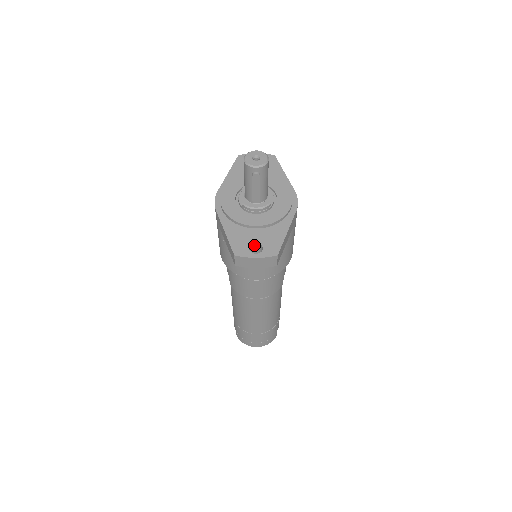
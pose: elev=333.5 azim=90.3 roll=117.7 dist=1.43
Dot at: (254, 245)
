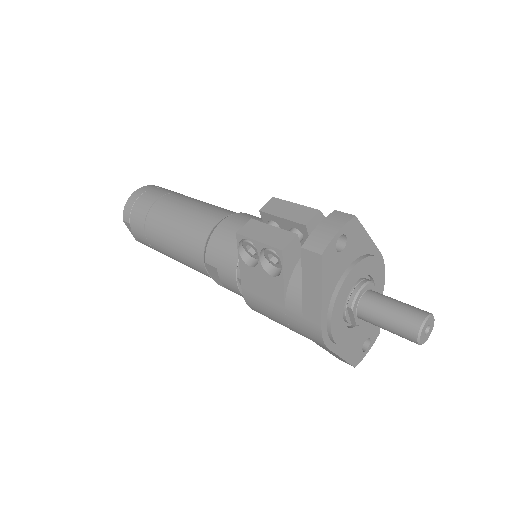
Dot at: (361, 341)
